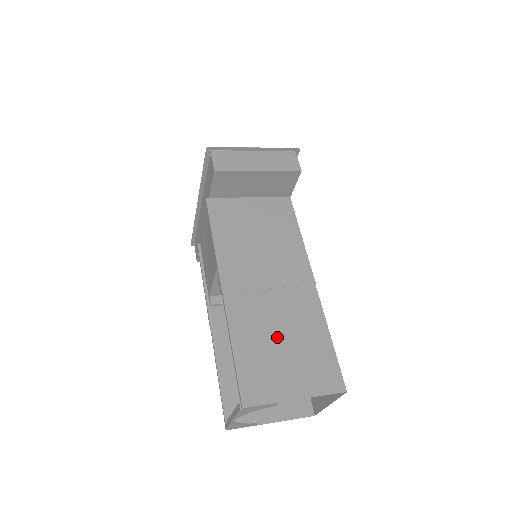
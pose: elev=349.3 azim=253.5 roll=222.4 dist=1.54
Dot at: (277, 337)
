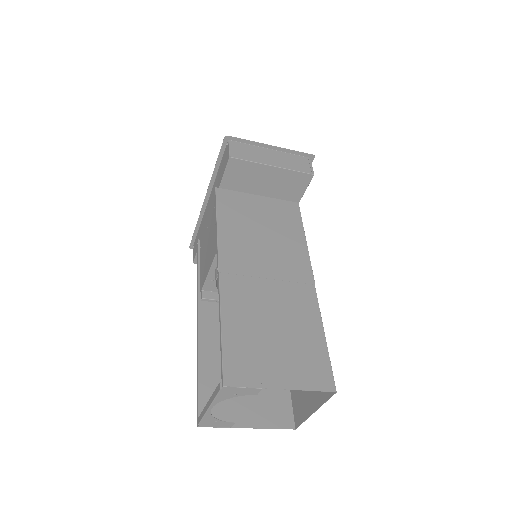
Dot at: (269, 325)
